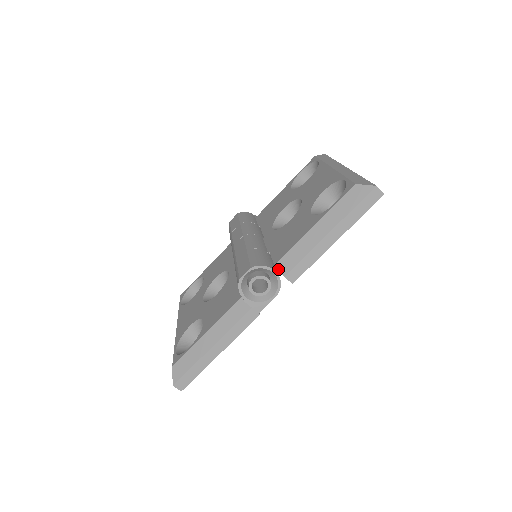
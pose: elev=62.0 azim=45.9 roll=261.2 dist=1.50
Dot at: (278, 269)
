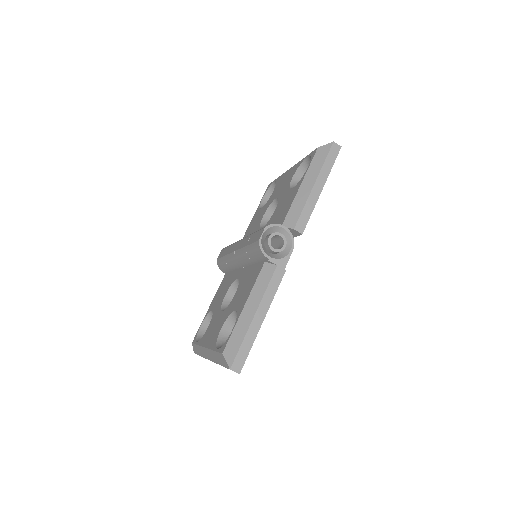
Dot at: (286, 227)
